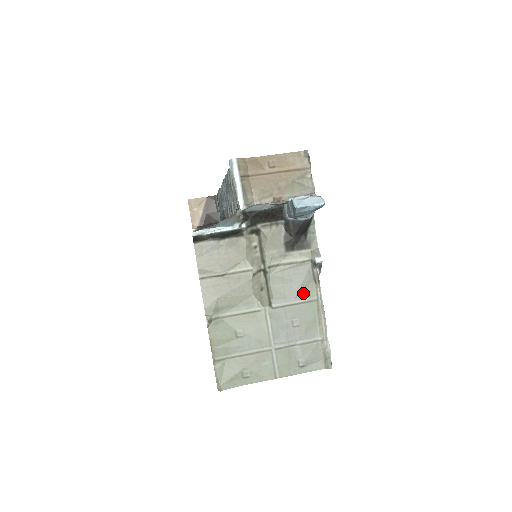
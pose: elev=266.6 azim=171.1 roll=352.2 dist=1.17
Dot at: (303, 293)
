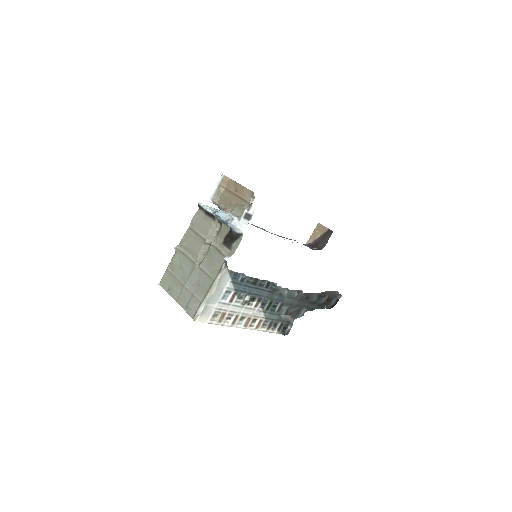
Dot at: (213, 271)
